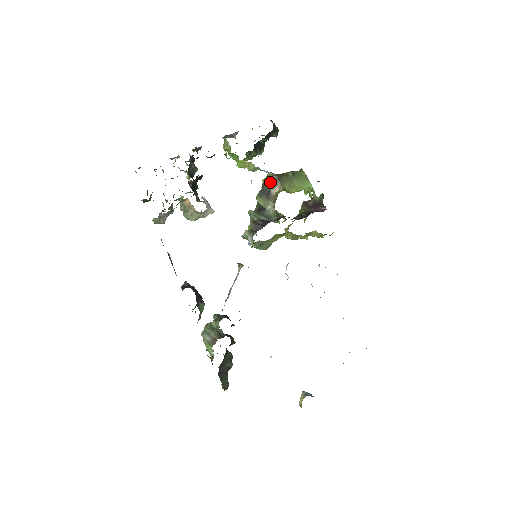
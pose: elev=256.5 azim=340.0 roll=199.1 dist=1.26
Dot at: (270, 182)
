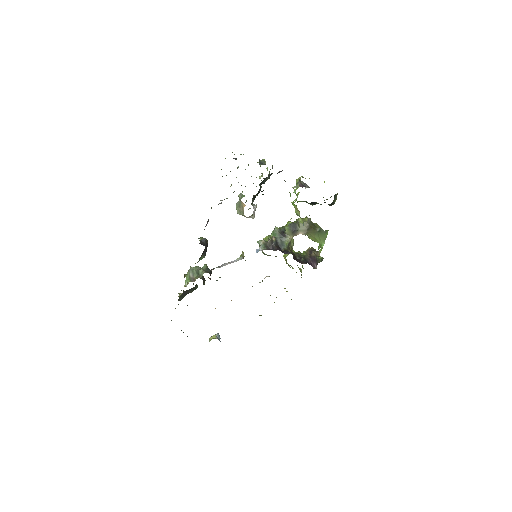
Dot at: (302, 226)
